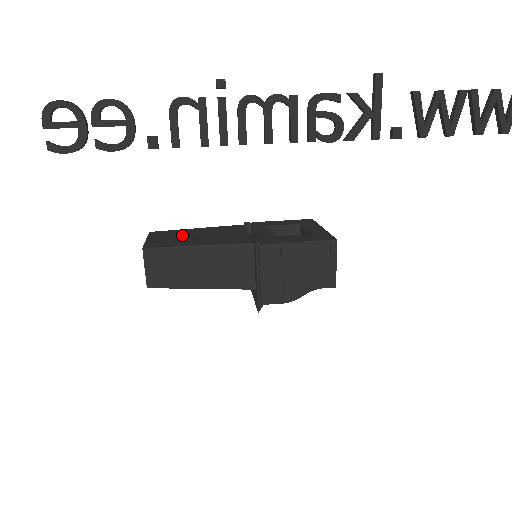
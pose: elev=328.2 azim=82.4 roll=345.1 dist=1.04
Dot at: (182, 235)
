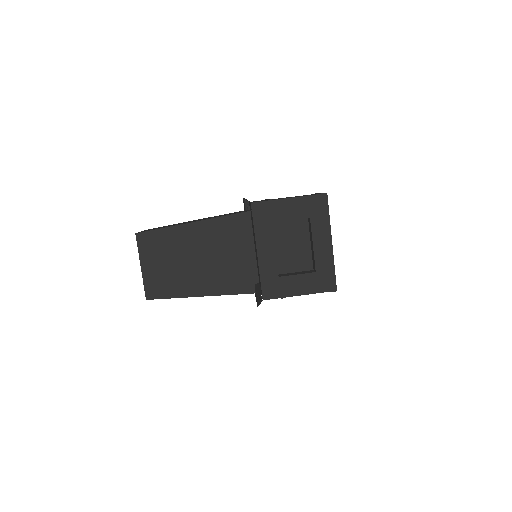
Dot at: (177, 255)
